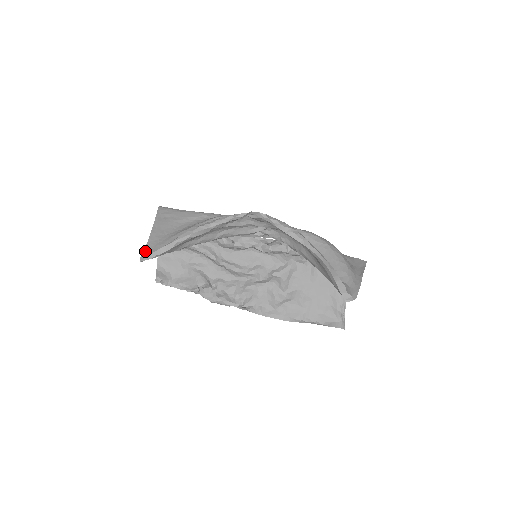
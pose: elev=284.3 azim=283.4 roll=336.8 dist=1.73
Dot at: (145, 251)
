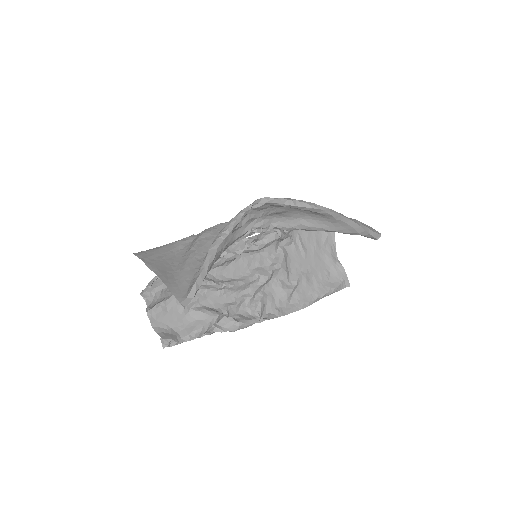
Dot at: (176, 296)
